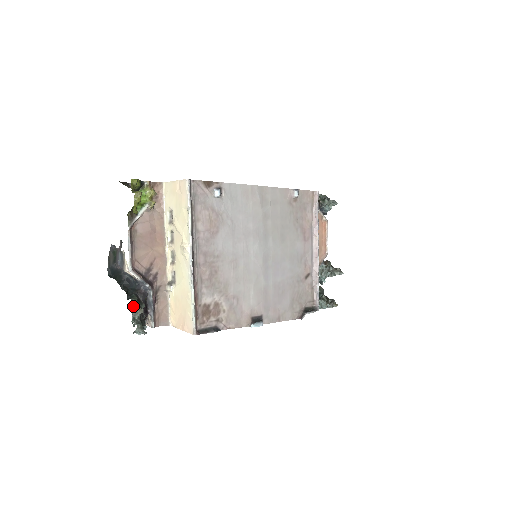
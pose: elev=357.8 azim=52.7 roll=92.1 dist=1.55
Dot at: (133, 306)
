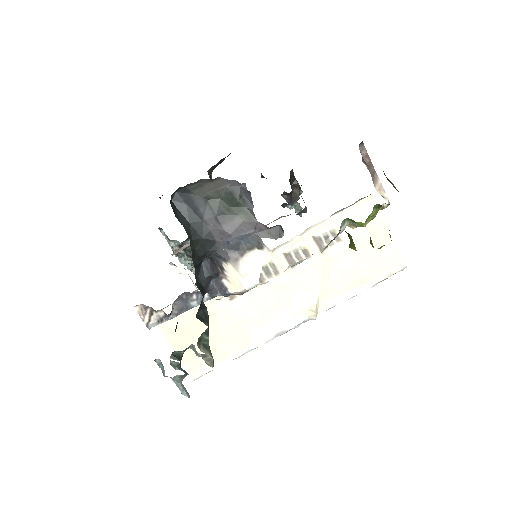
Dot at: (200, 339)
